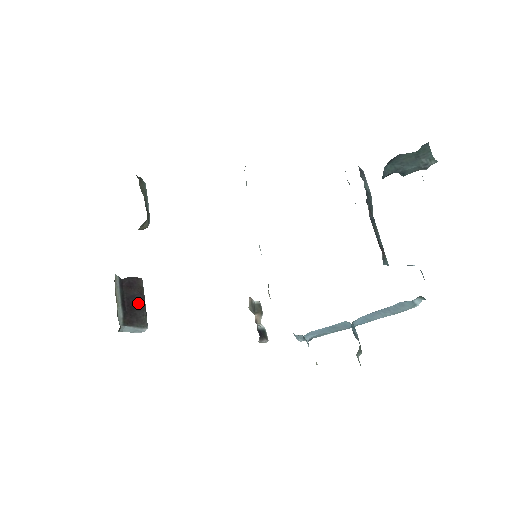
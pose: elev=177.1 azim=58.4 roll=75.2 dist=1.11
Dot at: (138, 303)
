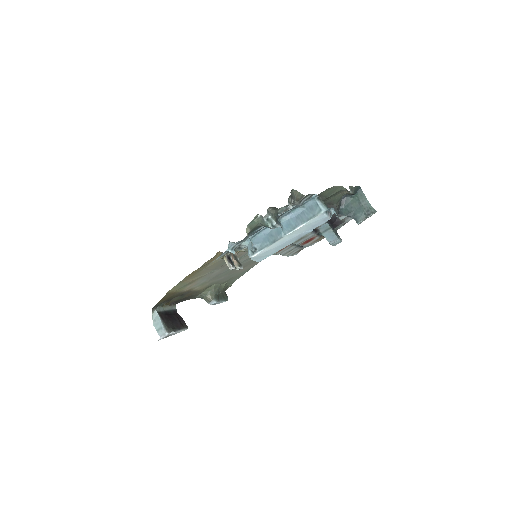
Dot at: (175, 323)
